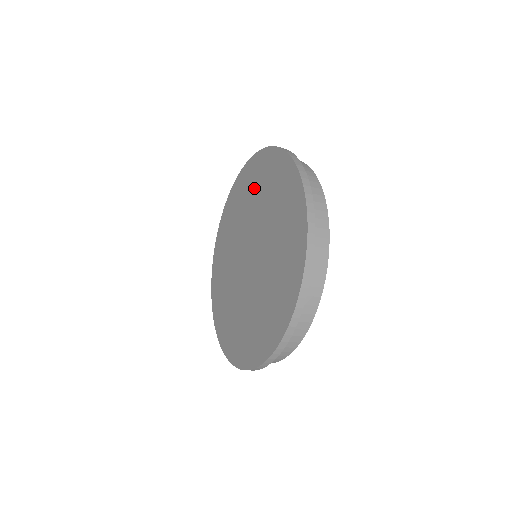
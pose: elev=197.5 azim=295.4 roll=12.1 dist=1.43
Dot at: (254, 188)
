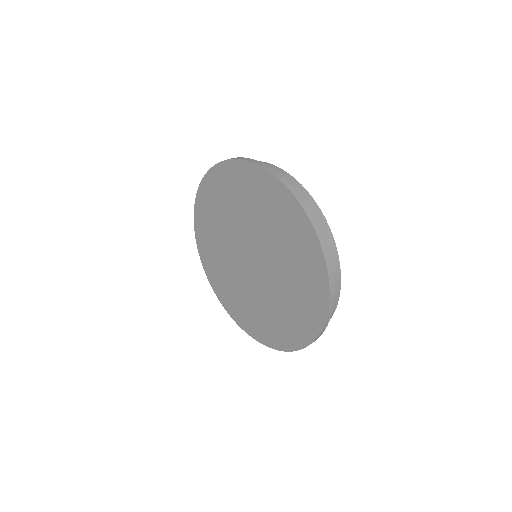
Dot at: (225, 201)
